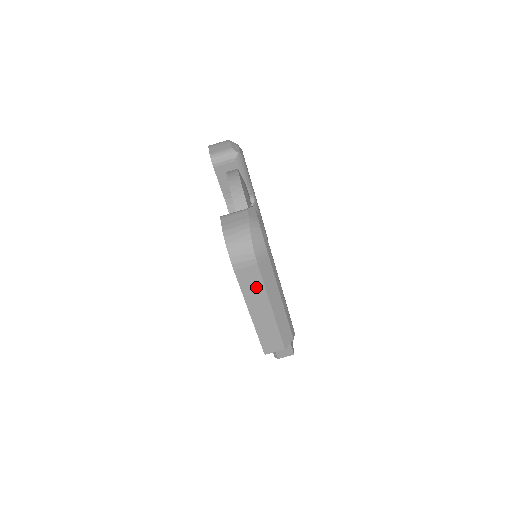
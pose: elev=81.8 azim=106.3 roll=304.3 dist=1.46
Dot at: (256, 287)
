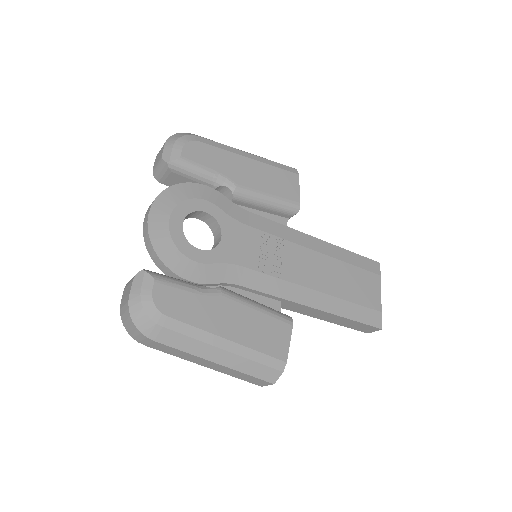
Dot at: (179, 353)
